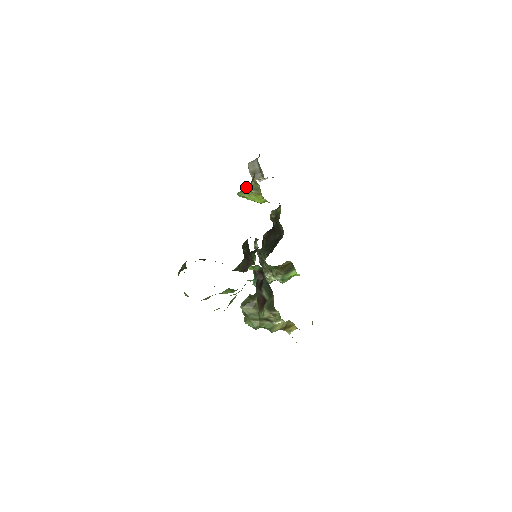
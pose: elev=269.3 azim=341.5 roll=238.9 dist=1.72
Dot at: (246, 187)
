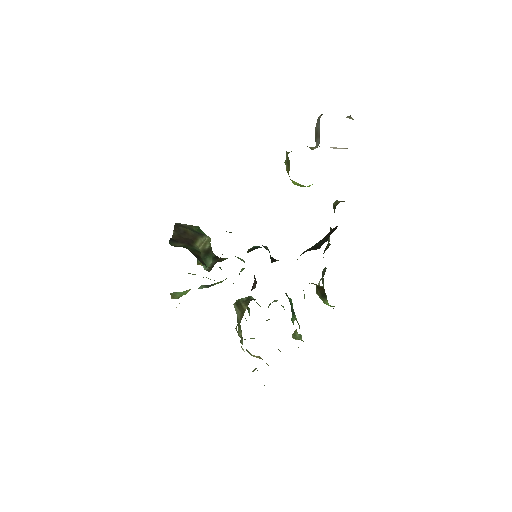
Dot at: occluded
